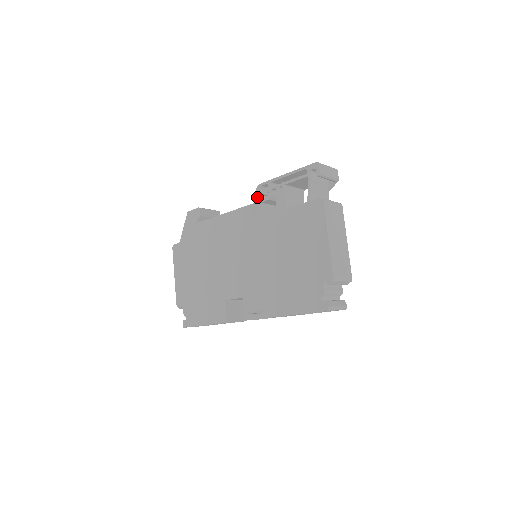
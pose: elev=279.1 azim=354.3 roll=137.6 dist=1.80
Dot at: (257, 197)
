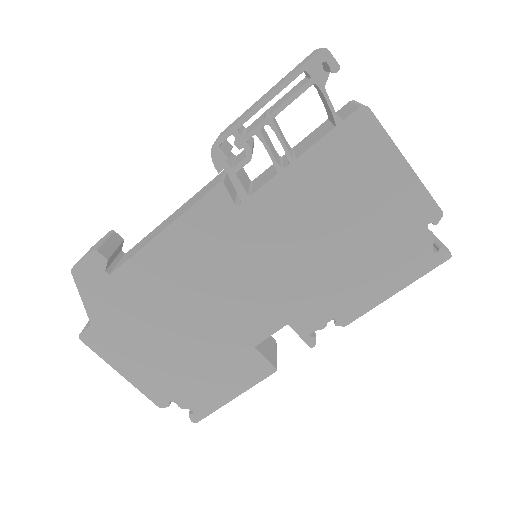
Dot at: (222, 168)
